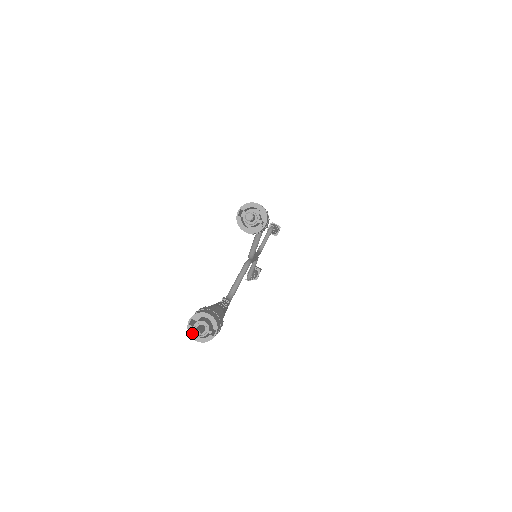
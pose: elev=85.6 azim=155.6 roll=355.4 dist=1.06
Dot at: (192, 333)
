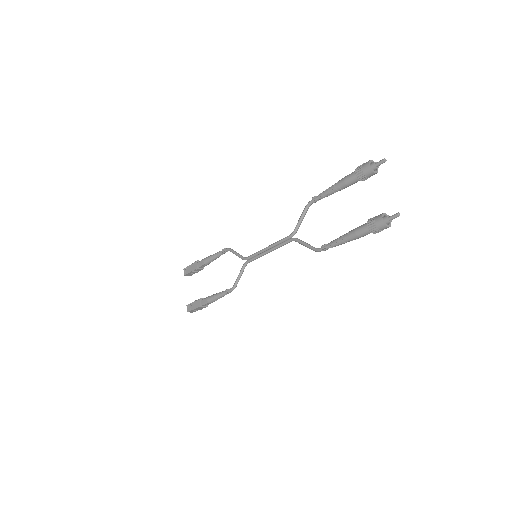
Dot at: (398, 214)
